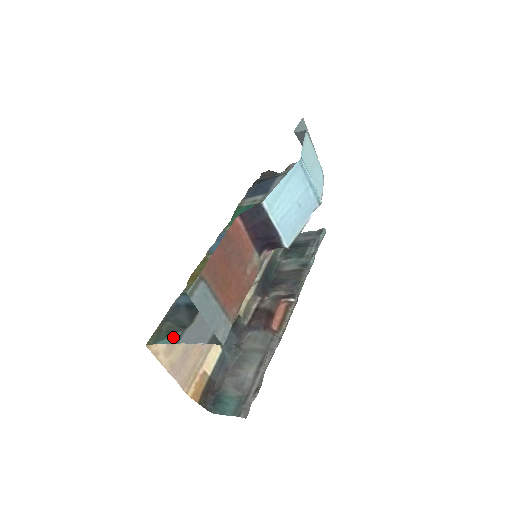
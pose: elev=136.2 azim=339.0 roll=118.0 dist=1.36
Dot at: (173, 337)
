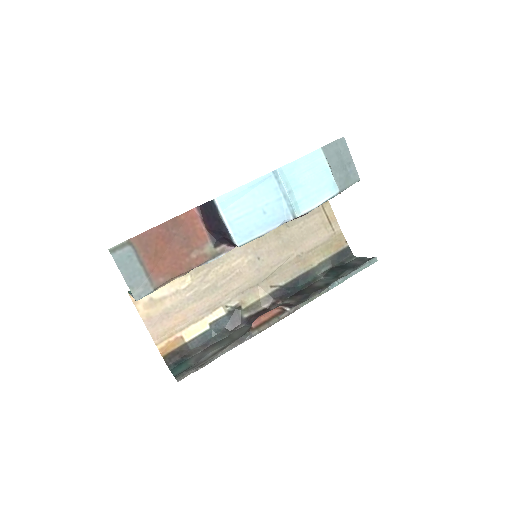
Dot at: occluded
